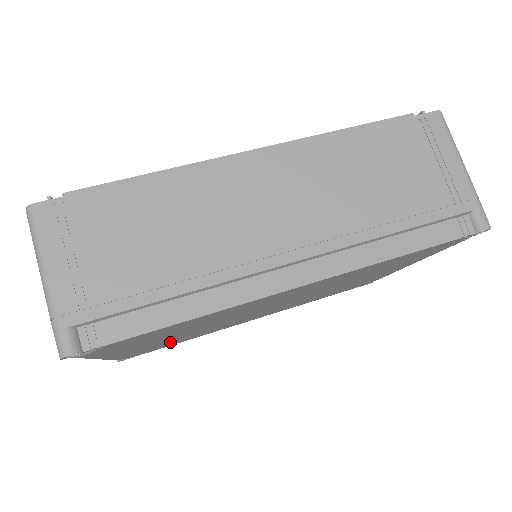
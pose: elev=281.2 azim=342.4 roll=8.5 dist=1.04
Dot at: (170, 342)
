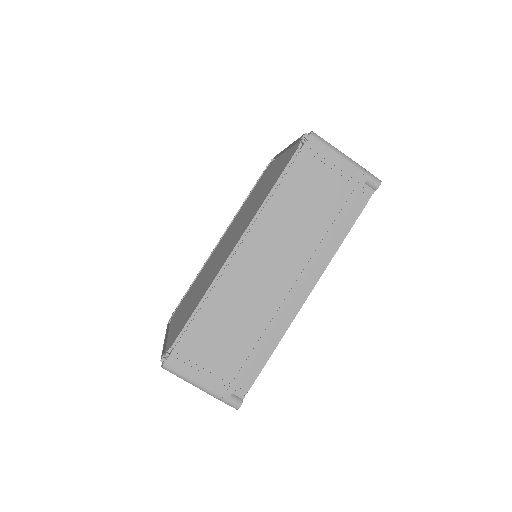
Dot at: occluded
